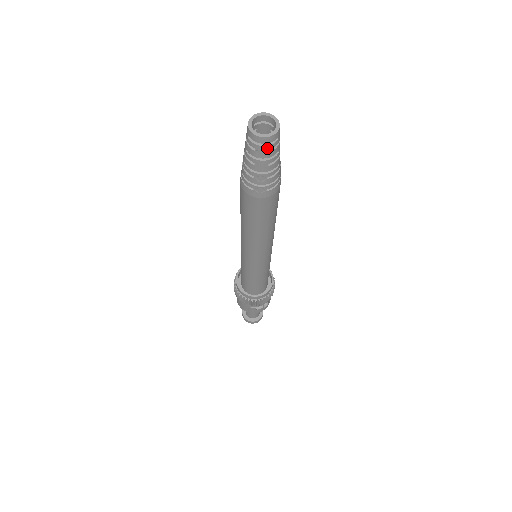
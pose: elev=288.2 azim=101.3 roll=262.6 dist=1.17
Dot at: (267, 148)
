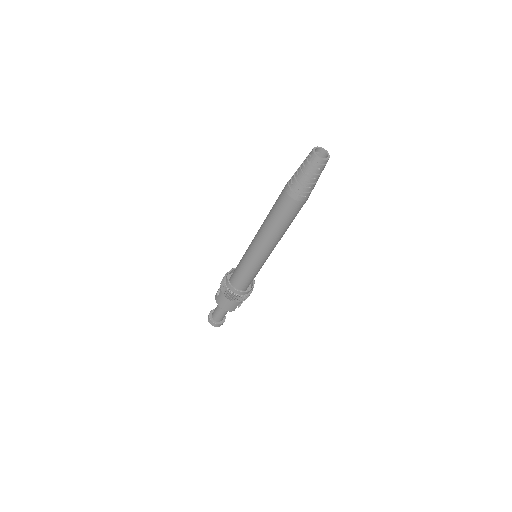
Dot at: (325, 165)
